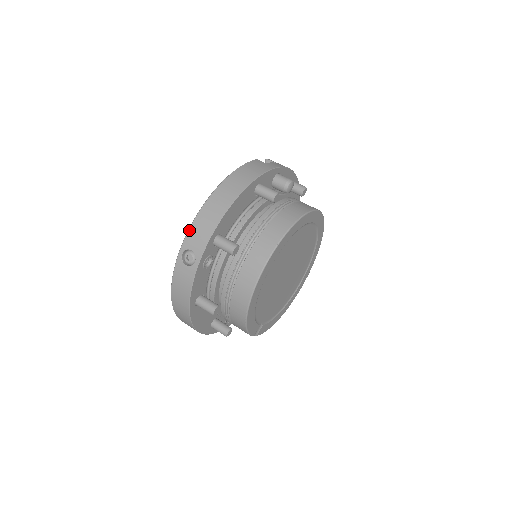
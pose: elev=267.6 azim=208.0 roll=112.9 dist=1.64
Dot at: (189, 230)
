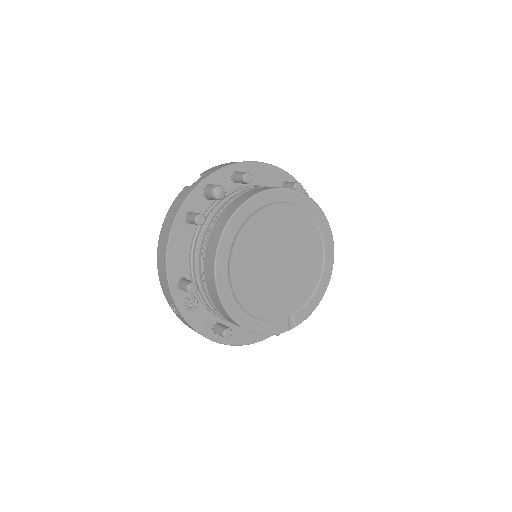
Dot at: occluded
